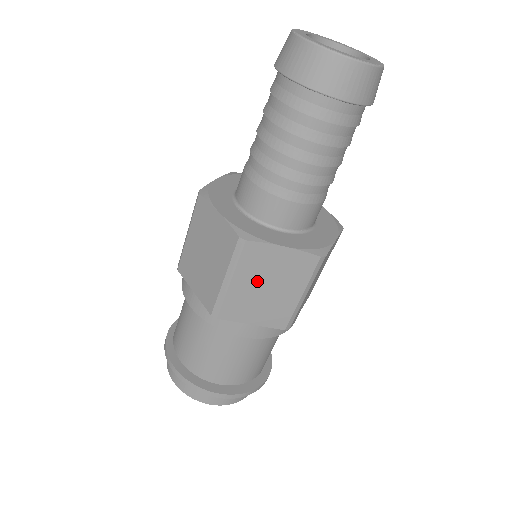
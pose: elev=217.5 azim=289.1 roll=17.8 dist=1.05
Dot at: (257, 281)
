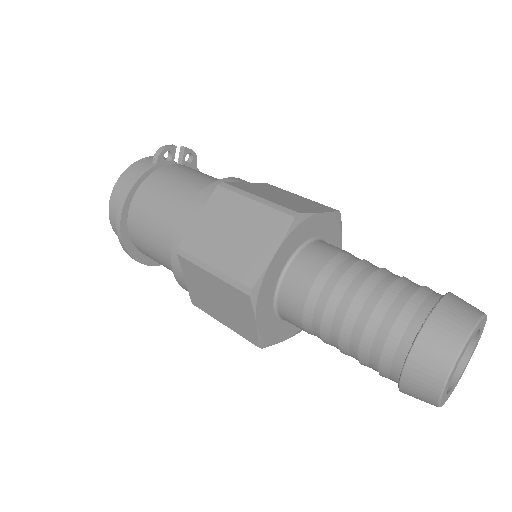
Dot at: occluded
